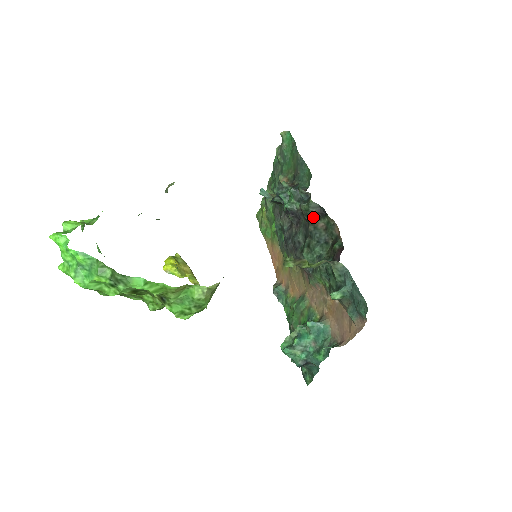
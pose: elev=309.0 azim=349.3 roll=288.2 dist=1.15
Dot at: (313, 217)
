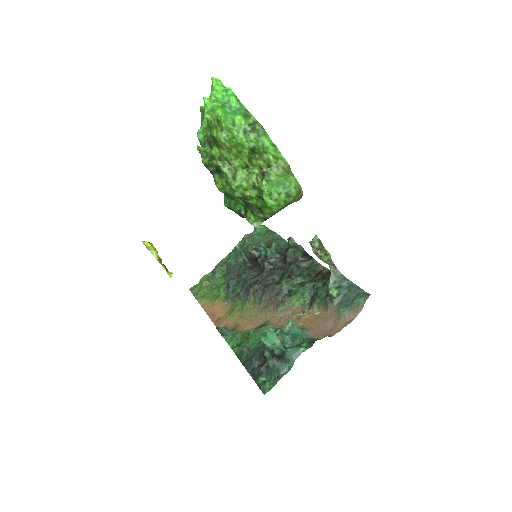
Dot at: (299, 258)
